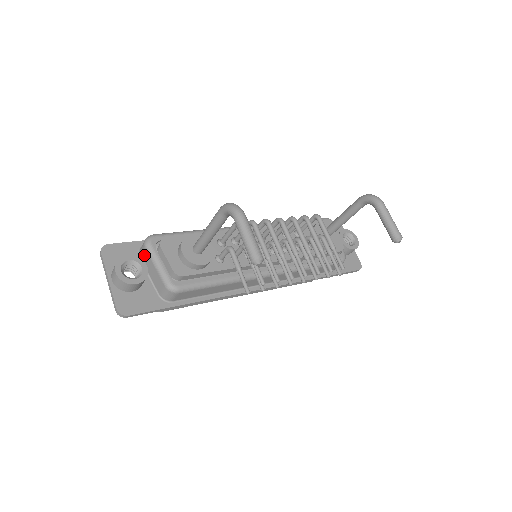
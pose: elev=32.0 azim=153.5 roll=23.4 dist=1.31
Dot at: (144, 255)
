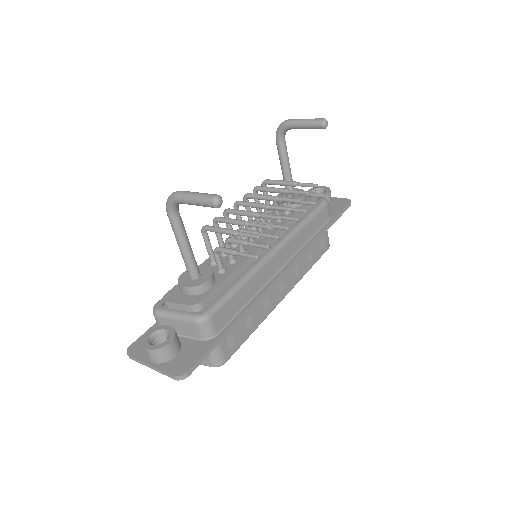
Dot at: (162, 324)
